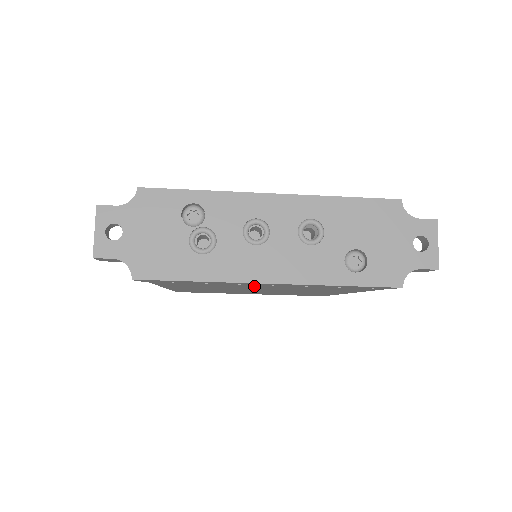
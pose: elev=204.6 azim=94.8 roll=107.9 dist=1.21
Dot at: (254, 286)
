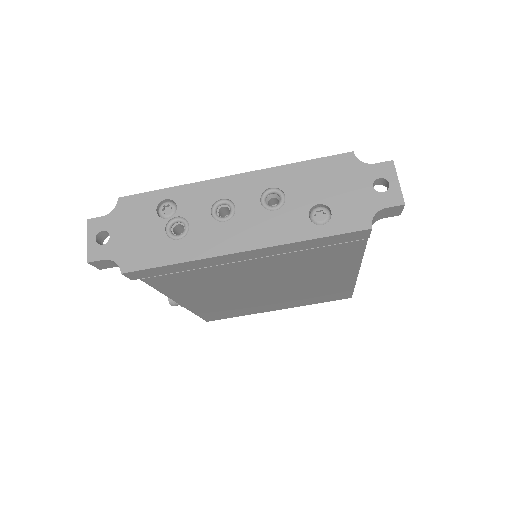
Dot at: (242, 269)
